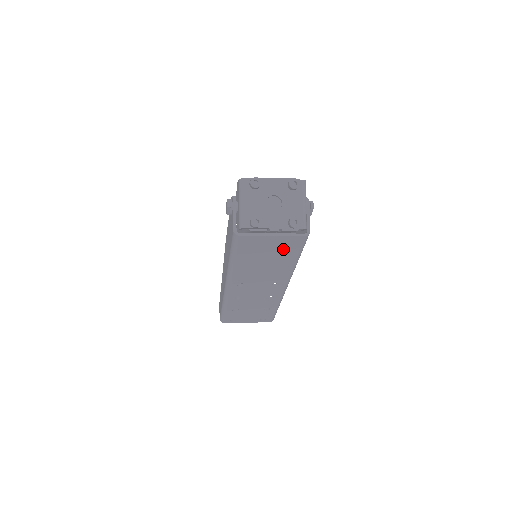
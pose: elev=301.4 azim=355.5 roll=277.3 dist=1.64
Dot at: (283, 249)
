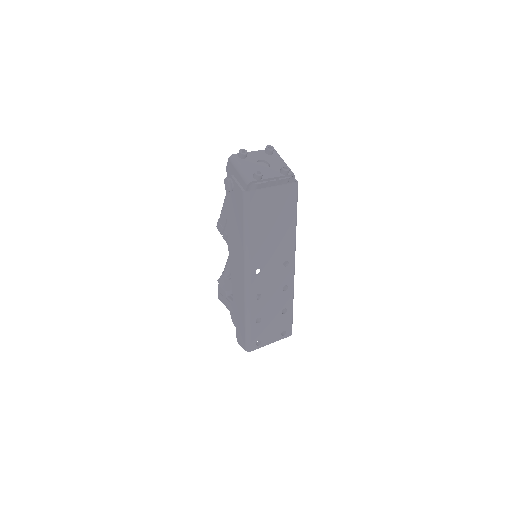
Dot at: (284, 205)
